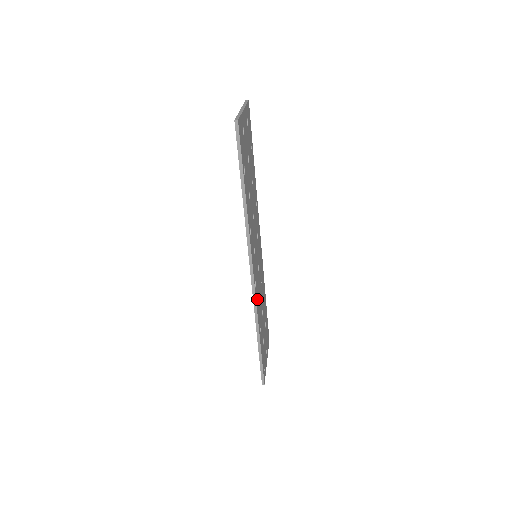
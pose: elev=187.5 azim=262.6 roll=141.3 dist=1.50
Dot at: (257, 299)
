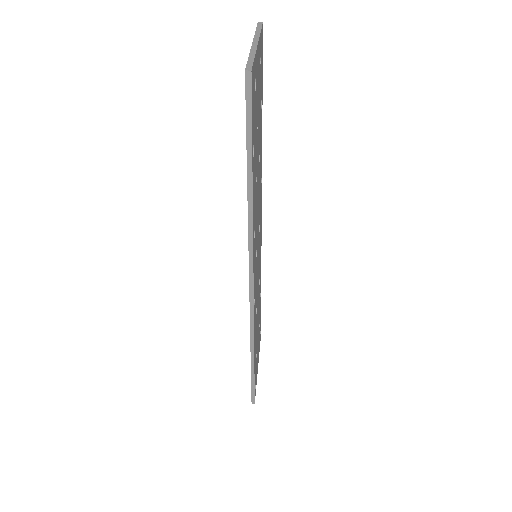
Dot at: occluded
